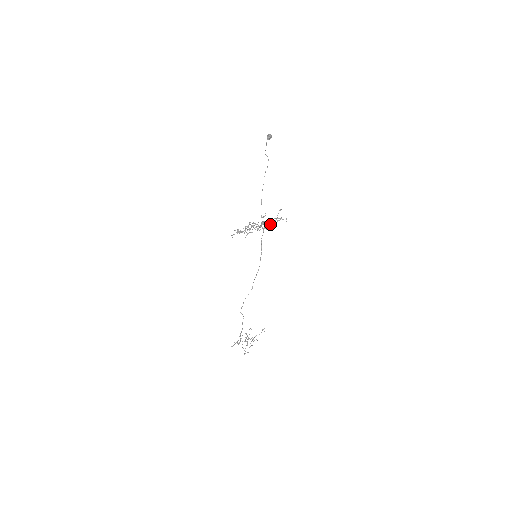
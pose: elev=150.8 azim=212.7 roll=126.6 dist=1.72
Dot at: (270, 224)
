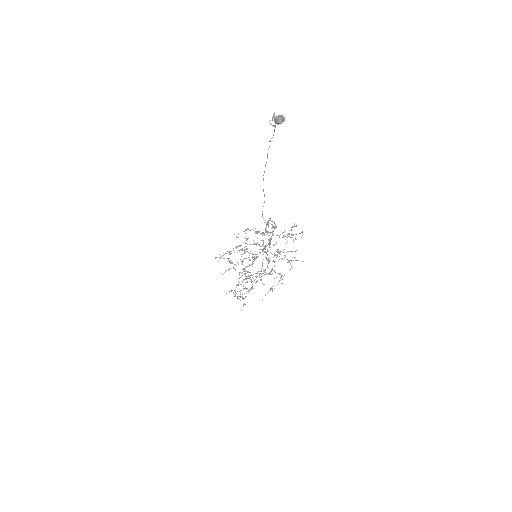
Dot at: (277, 235)
